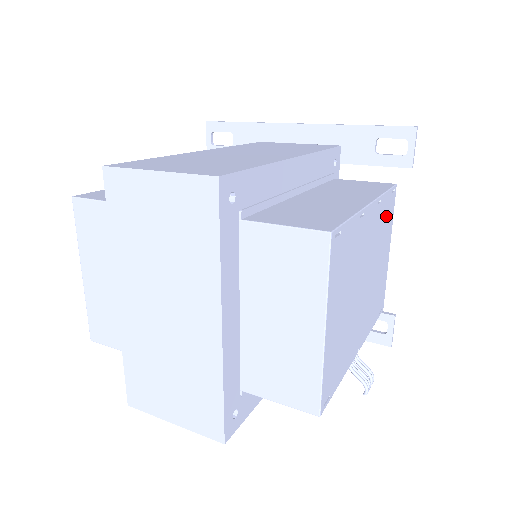
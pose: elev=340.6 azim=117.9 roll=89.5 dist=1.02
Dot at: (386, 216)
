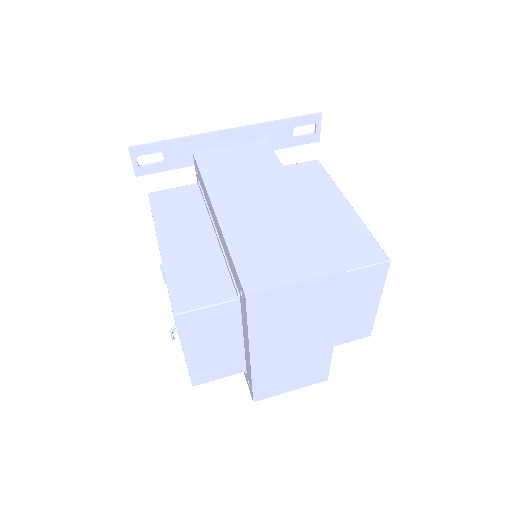
Dot at: occluded
